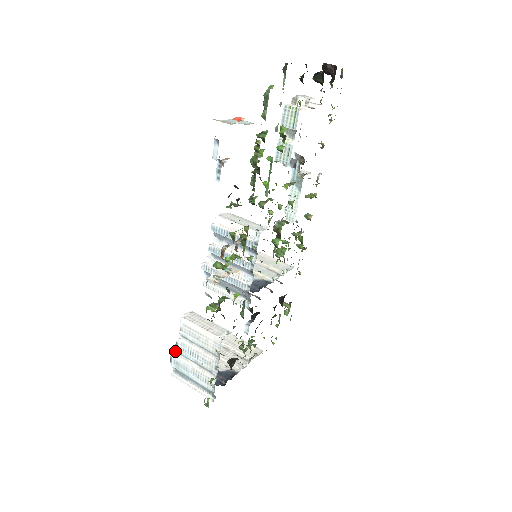
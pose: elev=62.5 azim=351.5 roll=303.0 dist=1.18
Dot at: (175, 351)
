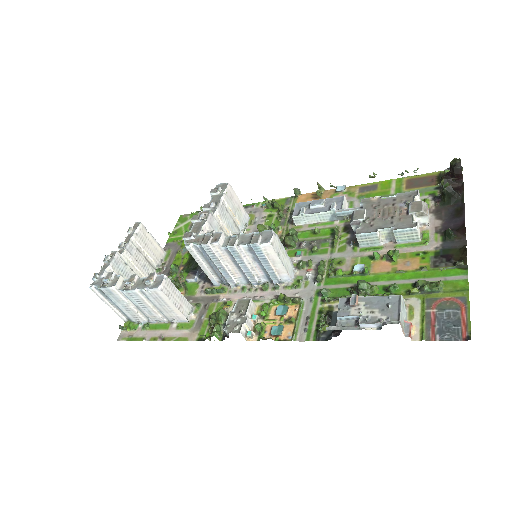
Dot at: (116, 286)
